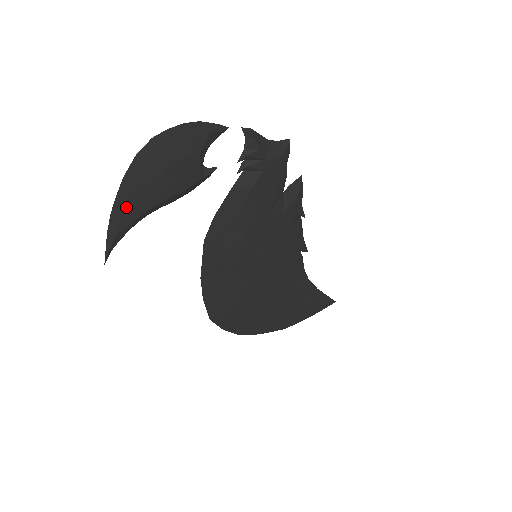
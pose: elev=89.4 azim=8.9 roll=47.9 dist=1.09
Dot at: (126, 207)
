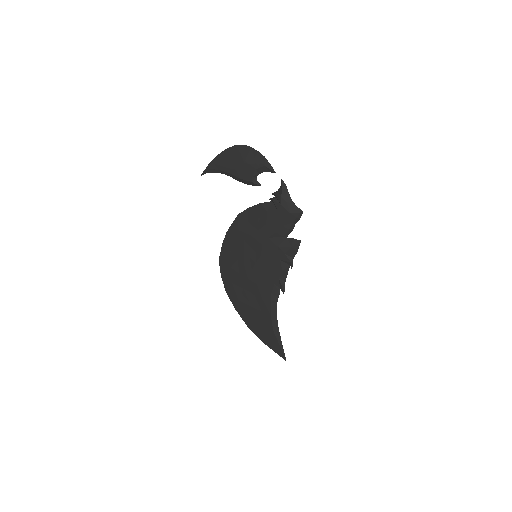
Dot at: (219, 161)
